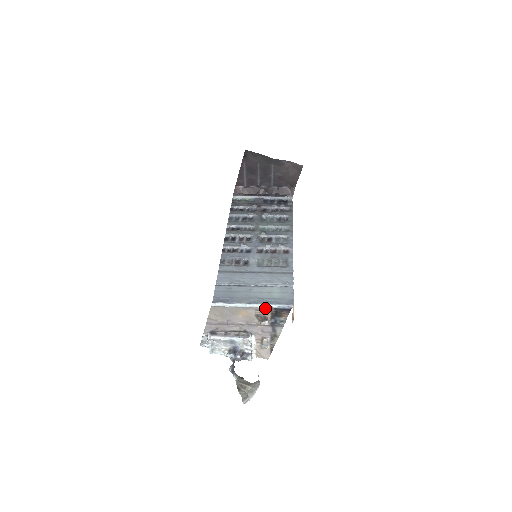
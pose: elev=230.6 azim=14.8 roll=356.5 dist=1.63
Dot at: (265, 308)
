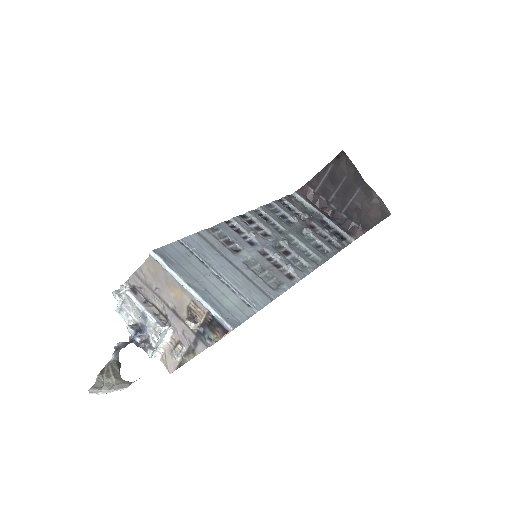
Dot at: (203, 306)
